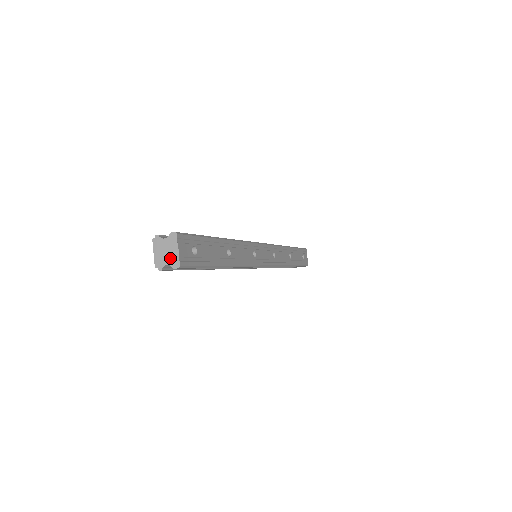
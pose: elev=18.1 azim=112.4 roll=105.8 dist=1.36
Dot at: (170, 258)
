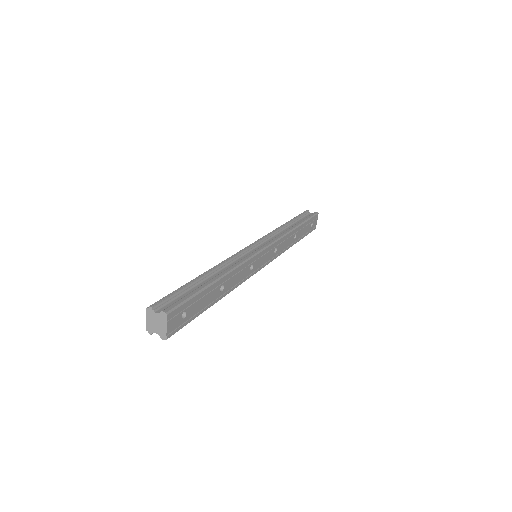
Dot at: (159, 330)
